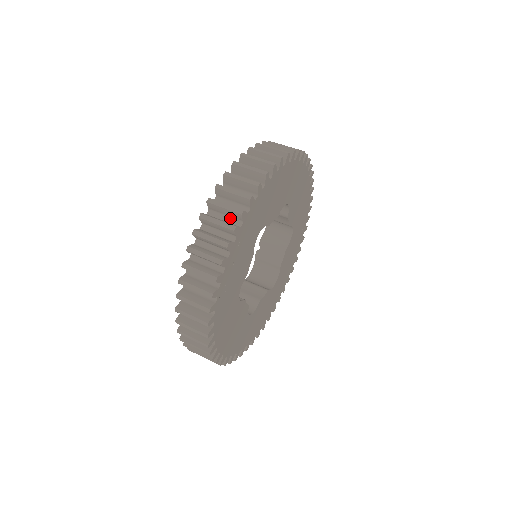
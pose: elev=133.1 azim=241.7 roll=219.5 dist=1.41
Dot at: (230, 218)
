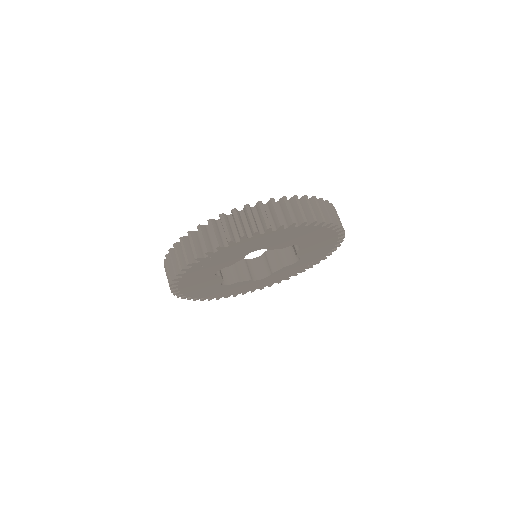
Dot at: (237, 231)
